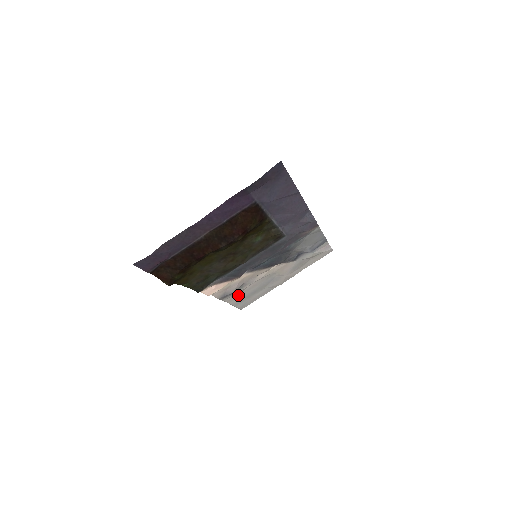
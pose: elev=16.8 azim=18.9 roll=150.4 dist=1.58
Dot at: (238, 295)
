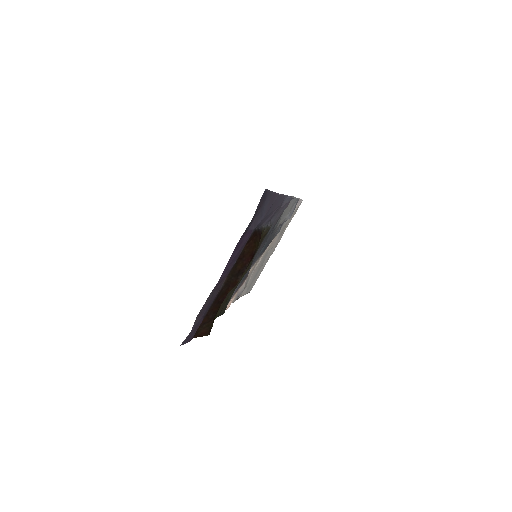
Dot at: occluded
